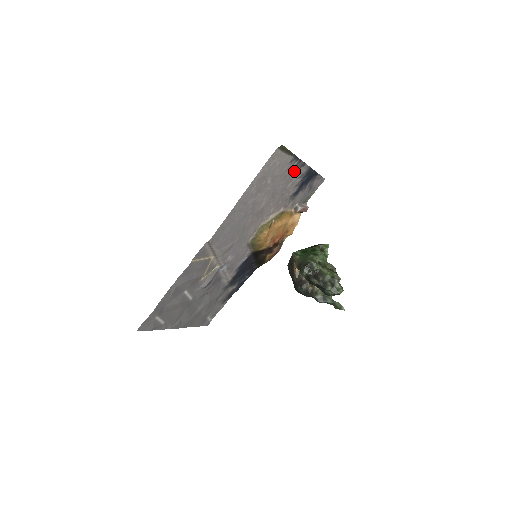
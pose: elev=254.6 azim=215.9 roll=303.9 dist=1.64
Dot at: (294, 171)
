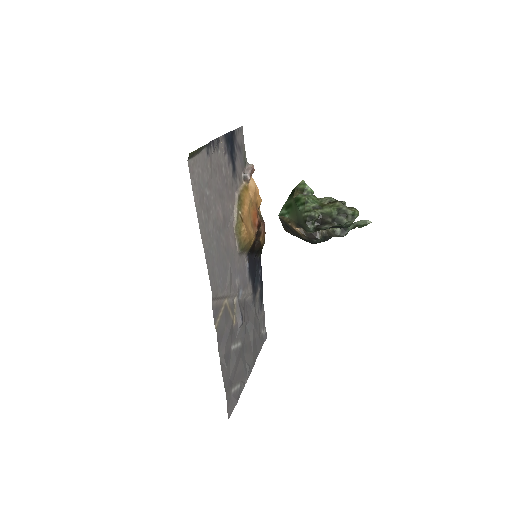
Dot at: (216, 156)
